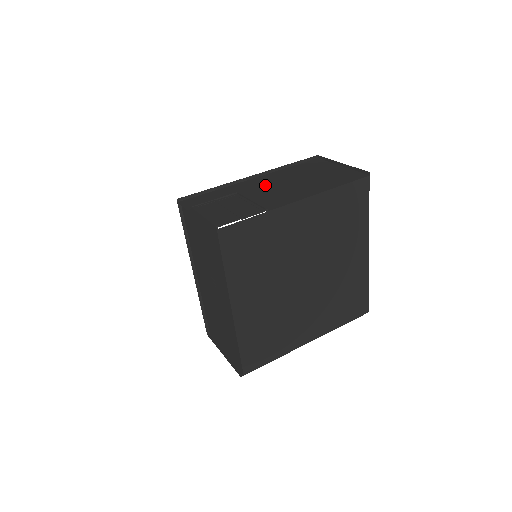
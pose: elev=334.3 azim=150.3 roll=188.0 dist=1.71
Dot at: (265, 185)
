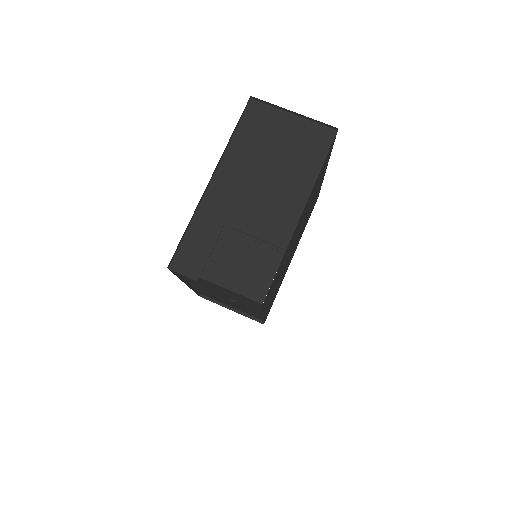
Dot at: (240, 192)
